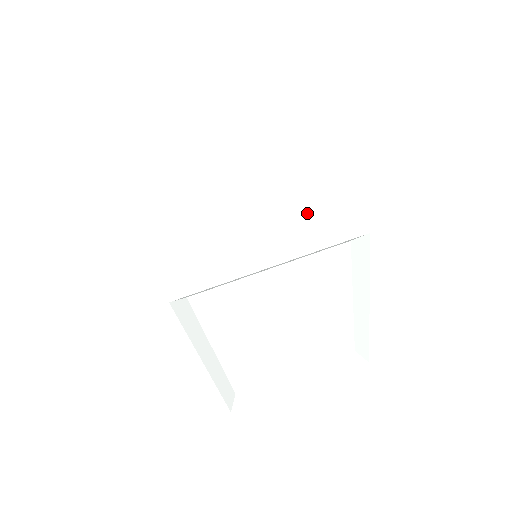
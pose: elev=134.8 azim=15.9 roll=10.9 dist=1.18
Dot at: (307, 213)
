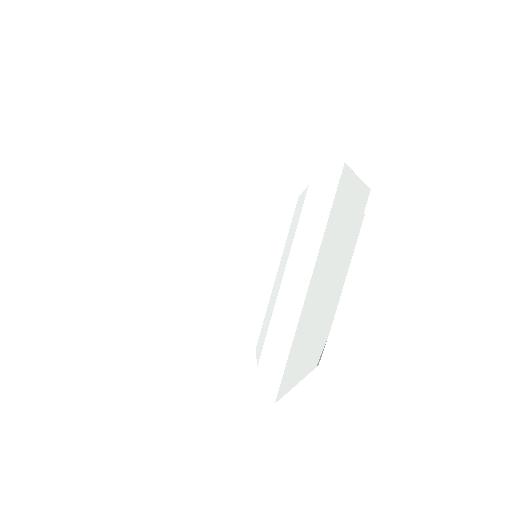
Dot at: occluded
